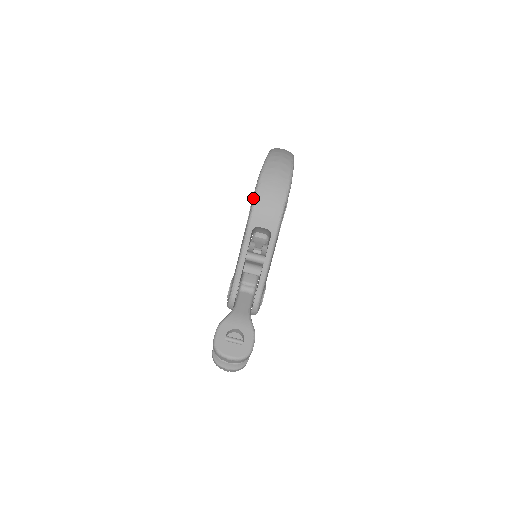
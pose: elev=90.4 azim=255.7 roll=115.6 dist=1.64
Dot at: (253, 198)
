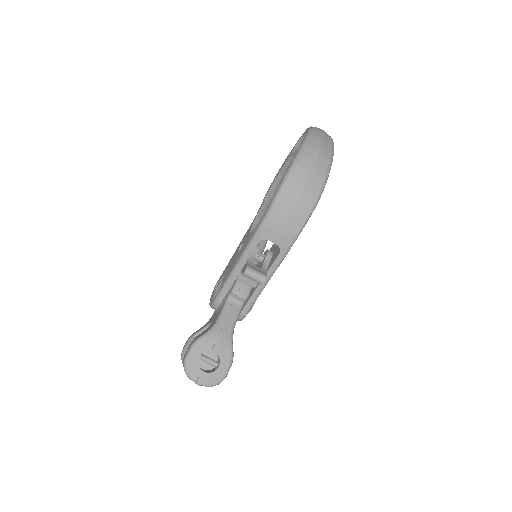
Dot at: (270, 204)
